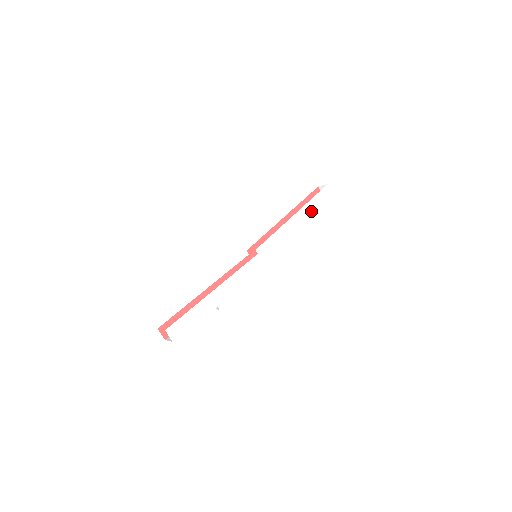
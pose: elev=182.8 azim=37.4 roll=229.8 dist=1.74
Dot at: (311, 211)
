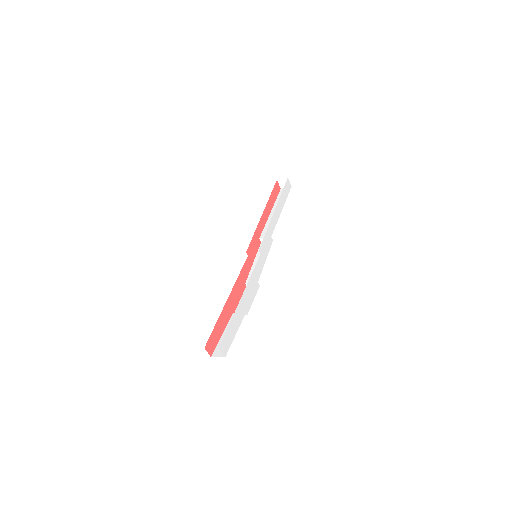
Dot at: (283, 205)
